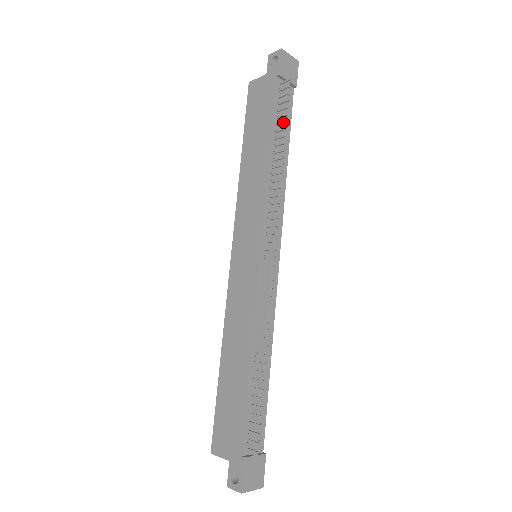
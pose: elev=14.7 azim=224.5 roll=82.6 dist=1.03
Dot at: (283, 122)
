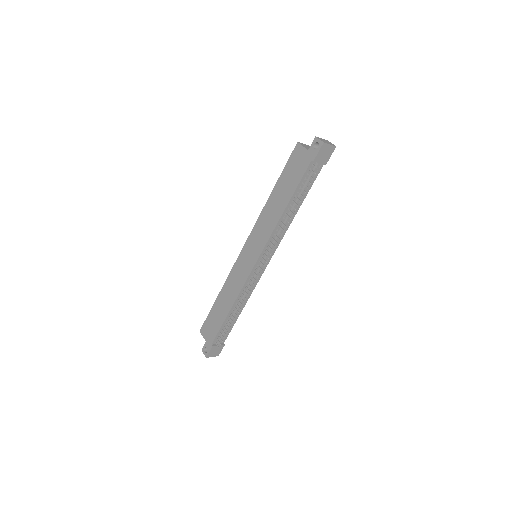
Dot at: (301, 195)
